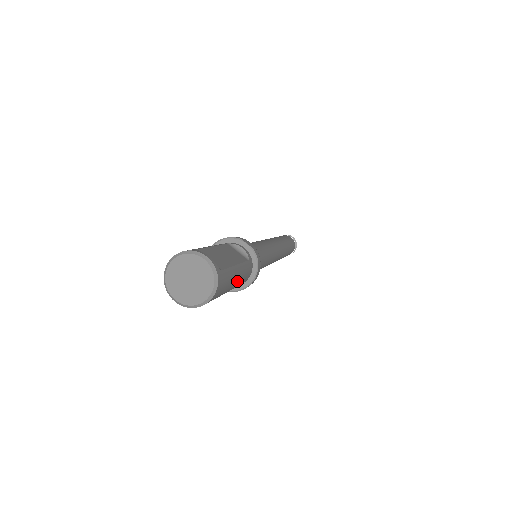
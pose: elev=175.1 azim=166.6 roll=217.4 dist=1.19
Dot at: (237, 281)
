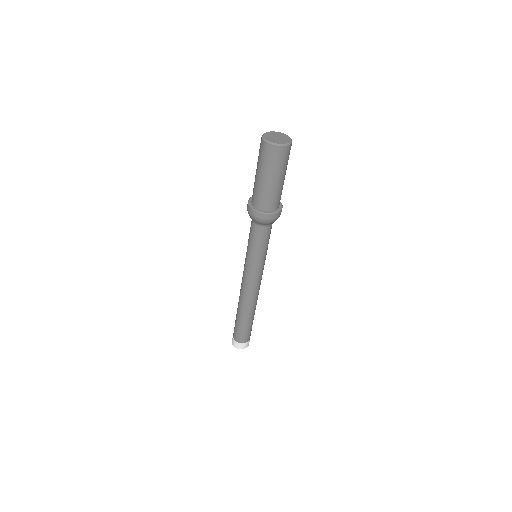
Dot at: occluded
